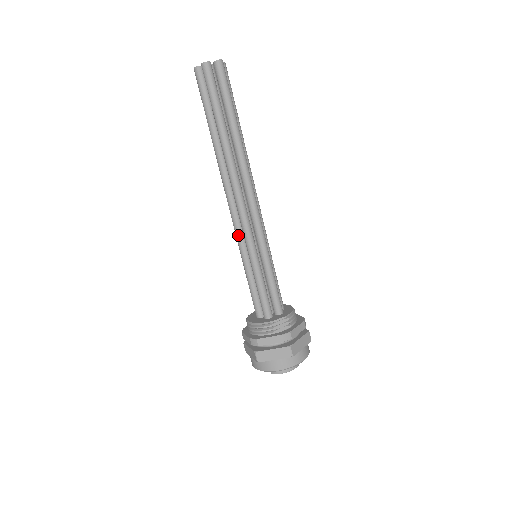
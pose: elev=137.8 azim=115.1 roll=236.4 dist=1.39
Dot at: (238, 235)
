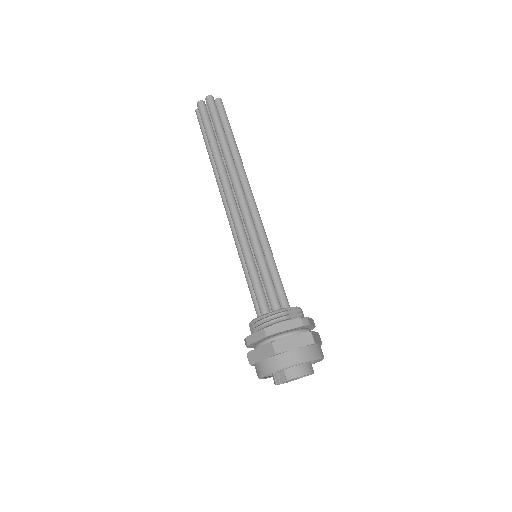
Dot at: (240, 230)
